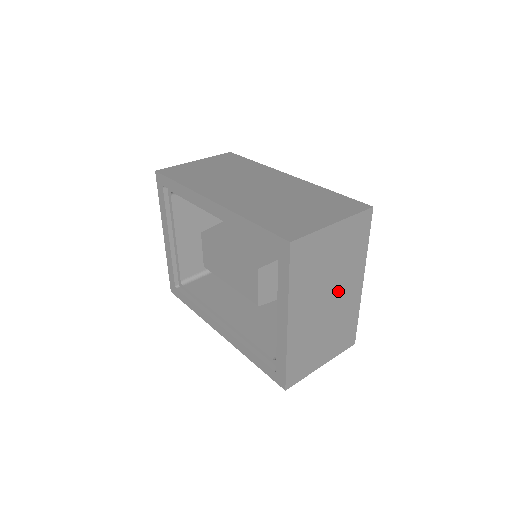
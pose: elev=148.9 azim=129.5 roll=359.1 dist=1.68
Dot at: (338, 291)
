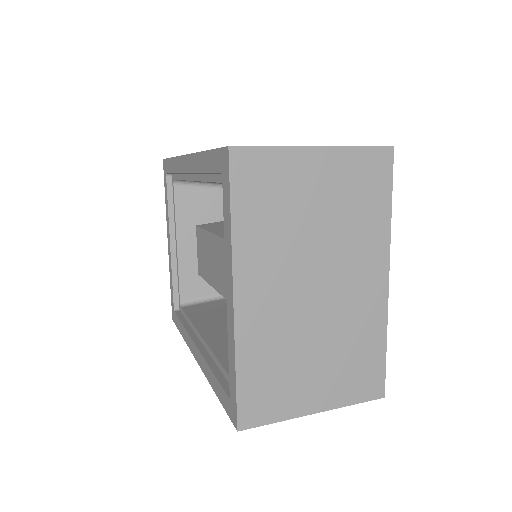
Dot at: (337, 276)
